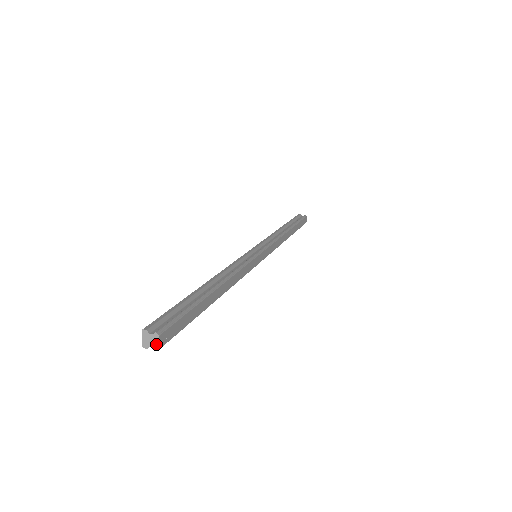
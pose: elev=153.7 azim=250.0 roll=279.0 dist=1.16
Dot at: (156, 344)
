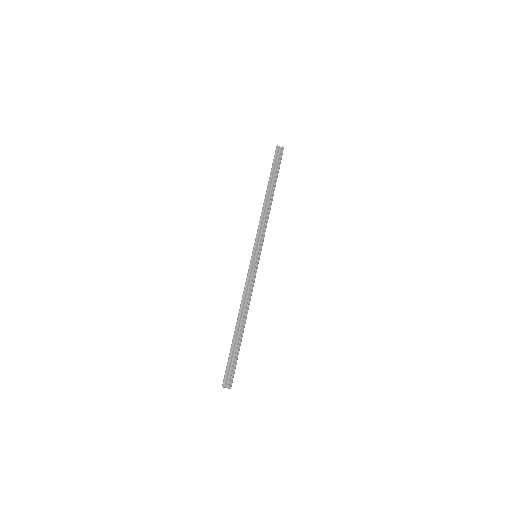
Dot at: occluded
